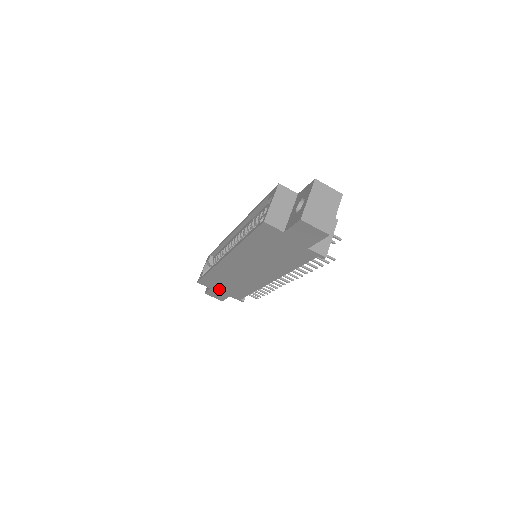
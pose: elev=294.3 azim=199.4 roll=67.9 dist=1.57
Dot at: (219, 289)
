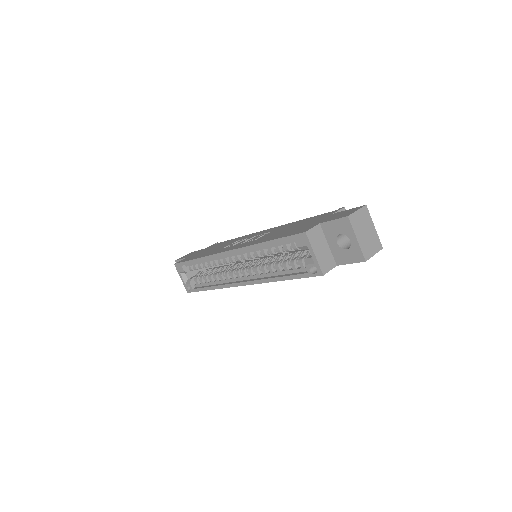
Dot at: occluded
